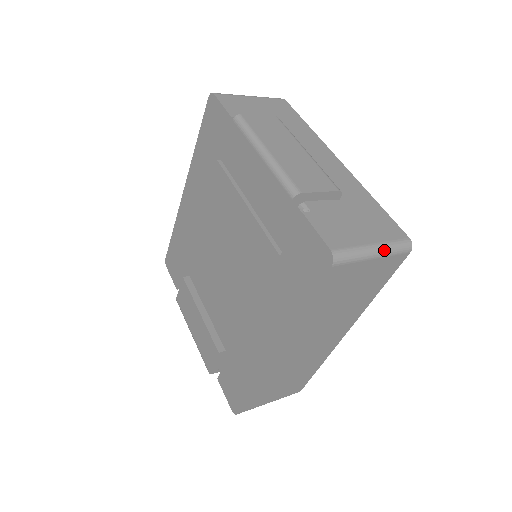
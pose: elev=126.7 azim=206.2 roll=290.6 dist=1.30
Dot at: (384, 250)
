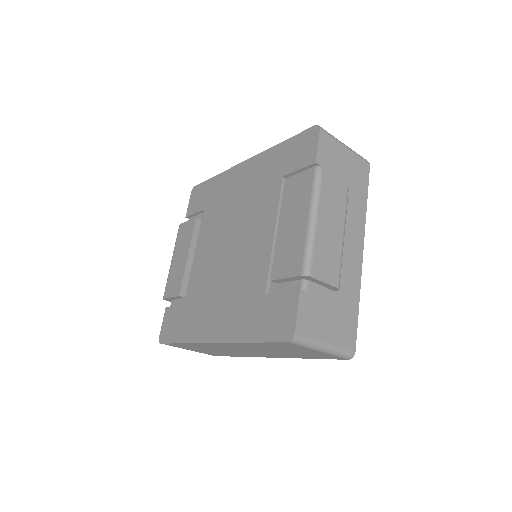
Dot at: (331, 351)
